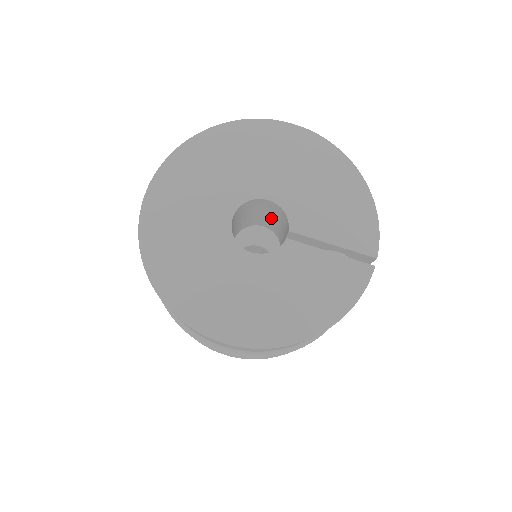
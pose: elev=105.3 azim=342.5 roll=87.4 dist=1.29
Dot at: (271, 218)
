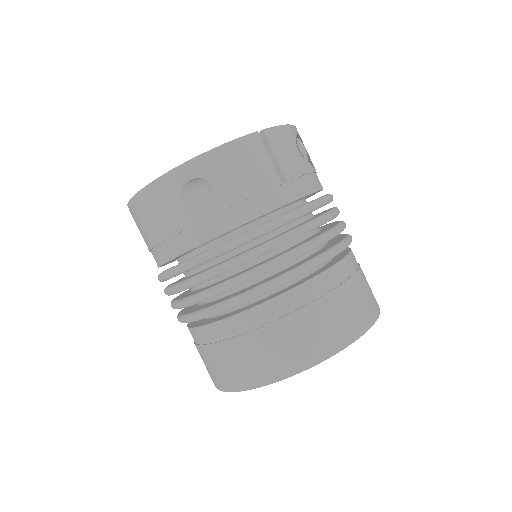
Dot at: occluded
